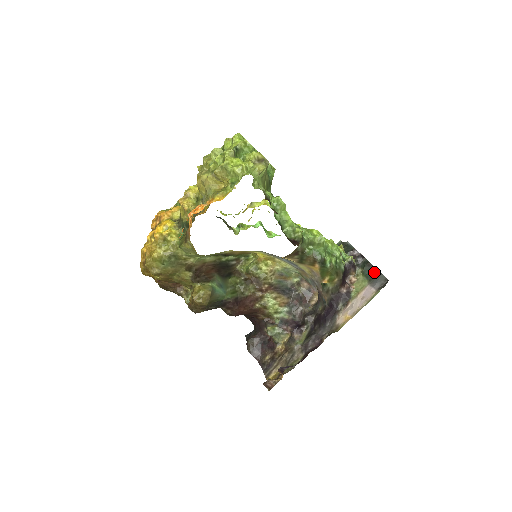
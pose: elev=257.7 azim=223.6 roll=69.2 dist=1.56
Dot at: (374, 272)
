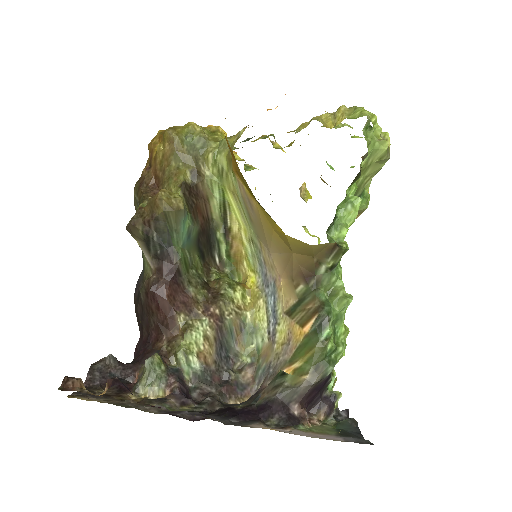
Dot at: (355, 433)
